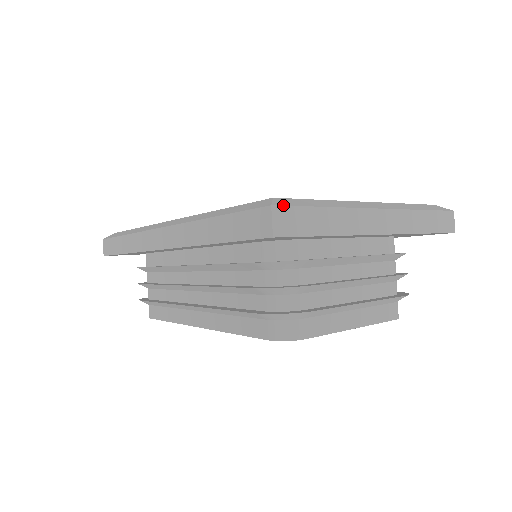
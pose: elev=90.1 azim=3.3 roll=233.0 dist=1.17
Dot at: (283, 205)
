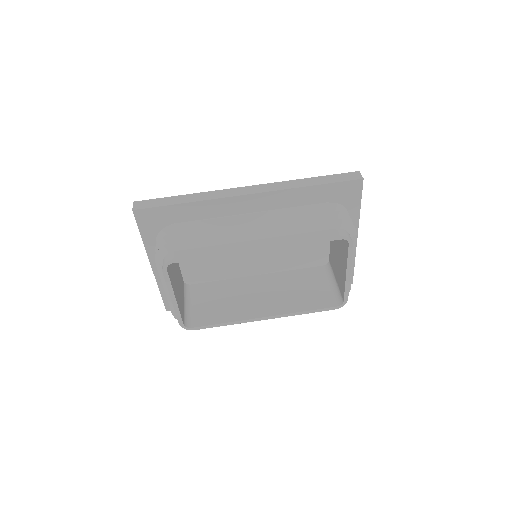
Dot at: occluded
